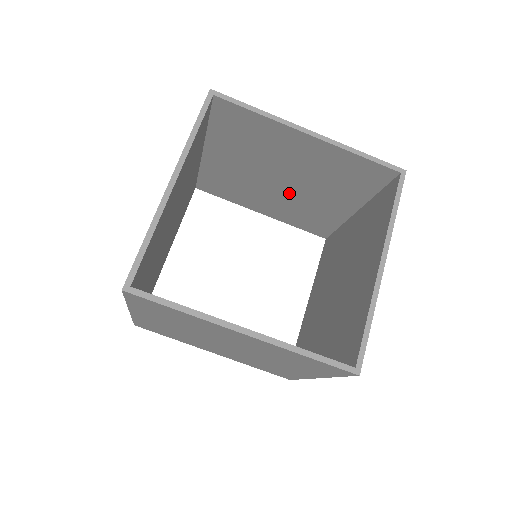
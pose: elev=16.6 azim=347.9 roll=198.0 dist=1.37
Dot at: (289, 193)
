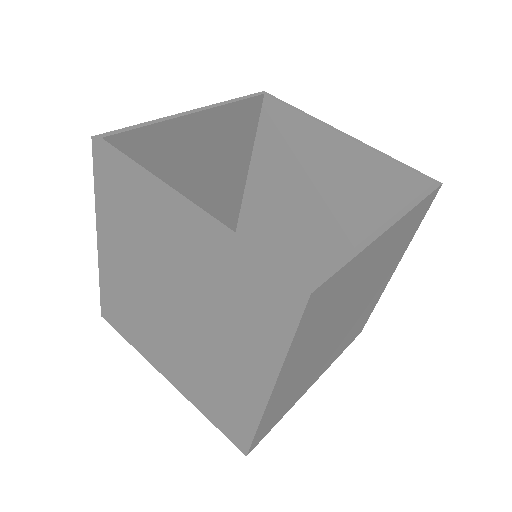
Dot at: (319, 240)
